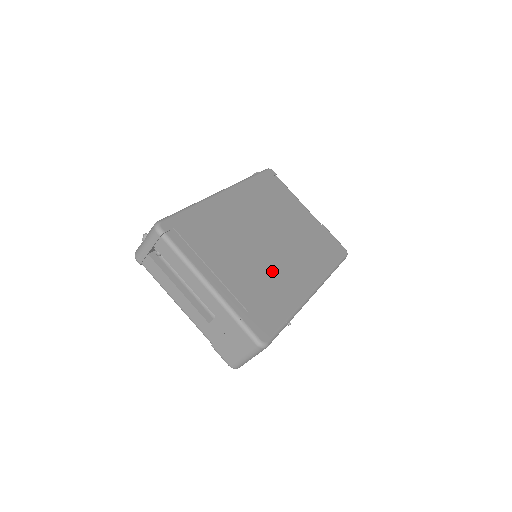
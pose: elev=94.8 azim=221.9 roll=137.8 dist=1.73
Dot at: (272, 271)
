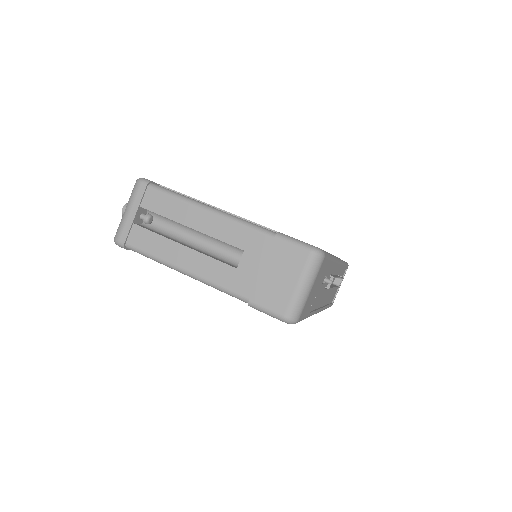
Dot at: occluded
